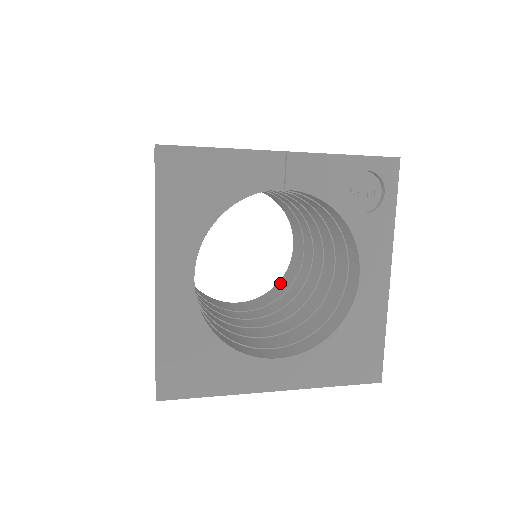
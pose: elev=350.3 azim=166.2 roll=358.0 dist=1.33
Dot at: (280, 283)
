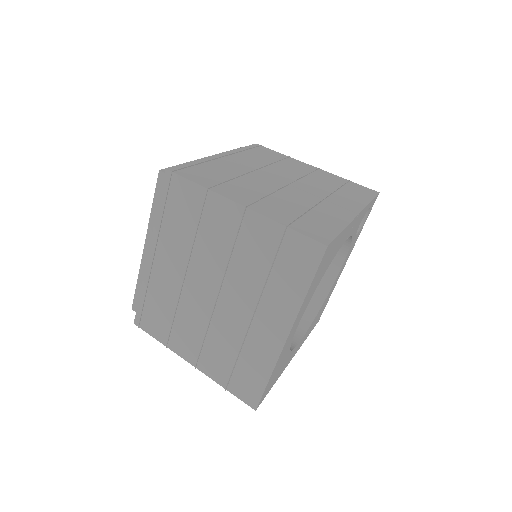
Dot at: occluded
